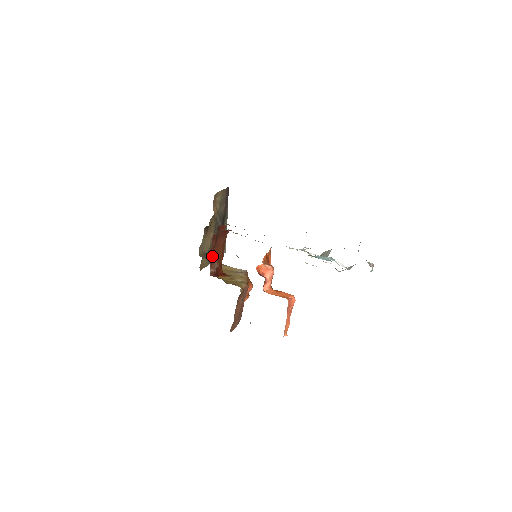
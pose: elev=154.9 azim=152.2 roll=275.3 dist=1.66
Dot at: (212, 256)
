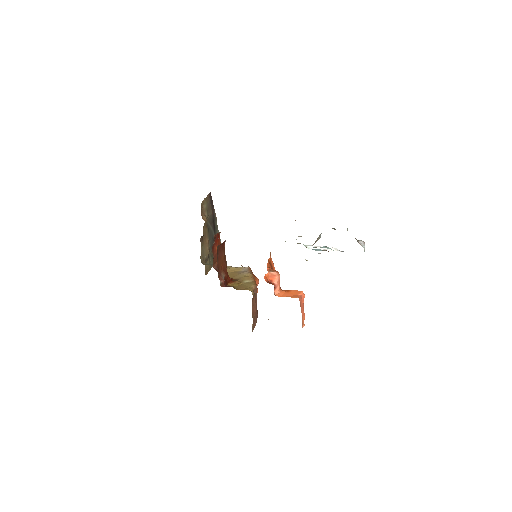
Dot at: (218, 269)
